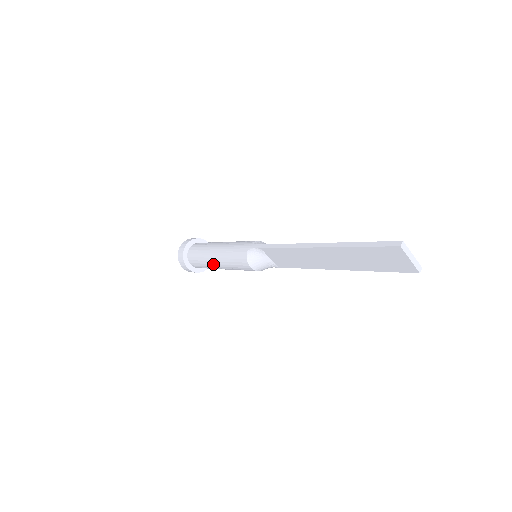
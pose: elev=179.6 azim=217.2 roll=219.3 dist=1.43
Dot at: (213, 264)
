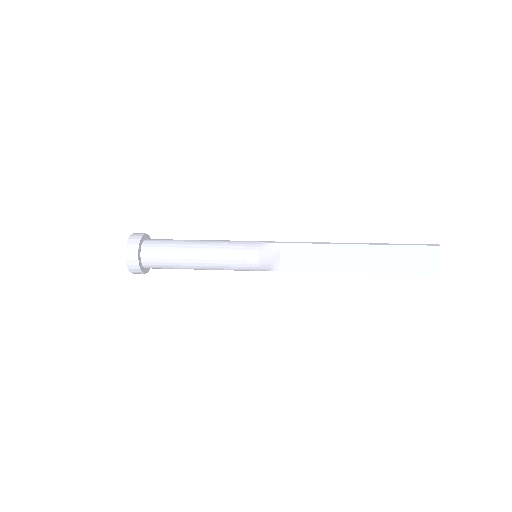
Dot at: (192, 256)
